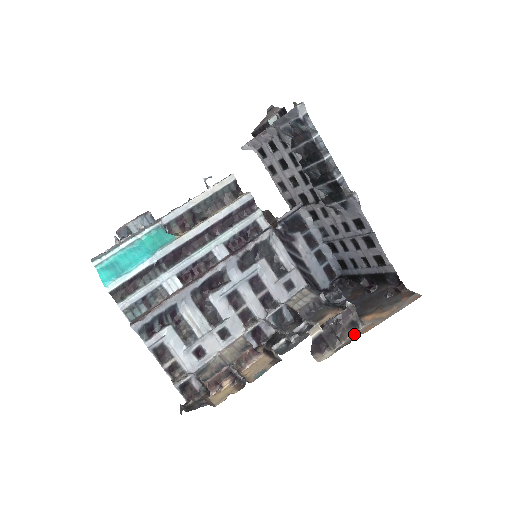
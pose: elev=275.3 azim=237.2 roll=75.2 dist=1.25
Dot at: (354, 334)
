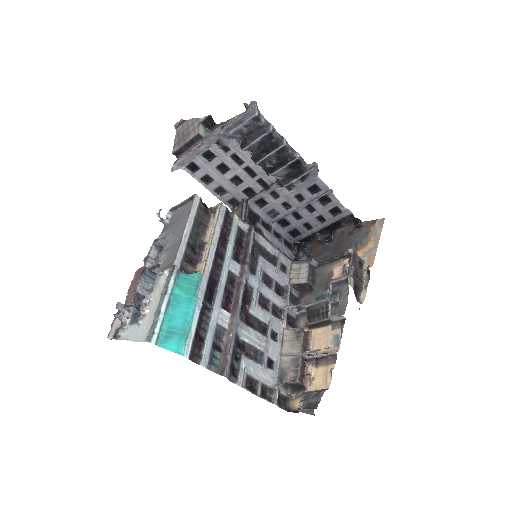
Dot at: (365, 270)
